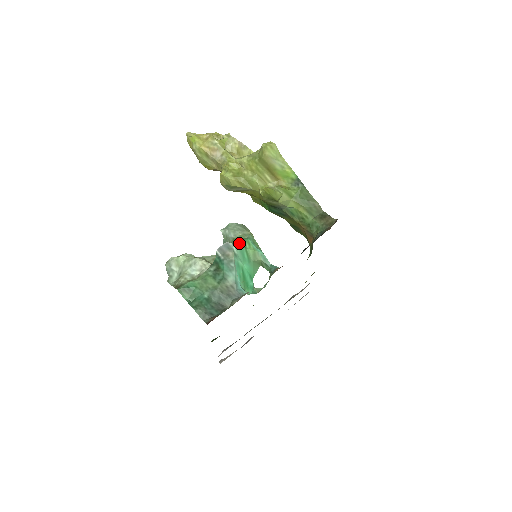
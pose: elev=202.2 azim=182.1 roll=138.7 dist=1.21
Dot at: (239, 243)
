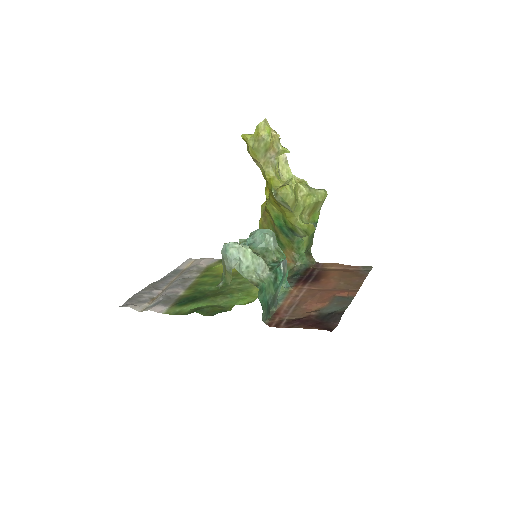
Dot at: (283, 258)
